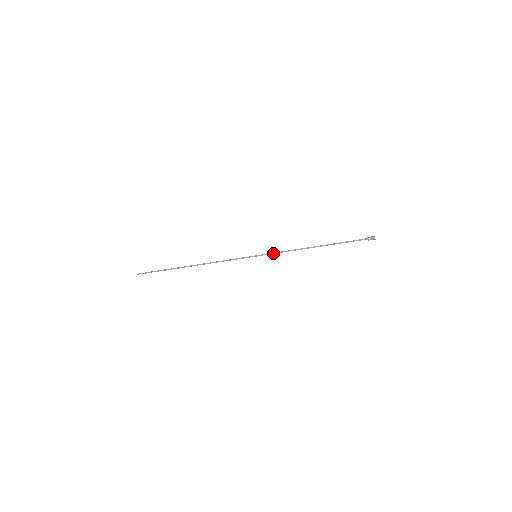
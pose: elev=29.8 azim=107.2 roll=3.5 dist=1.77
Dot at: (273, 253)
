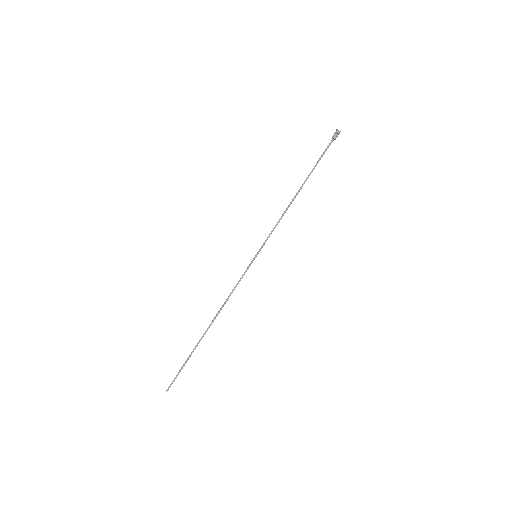
Dot at: (268, 237)
